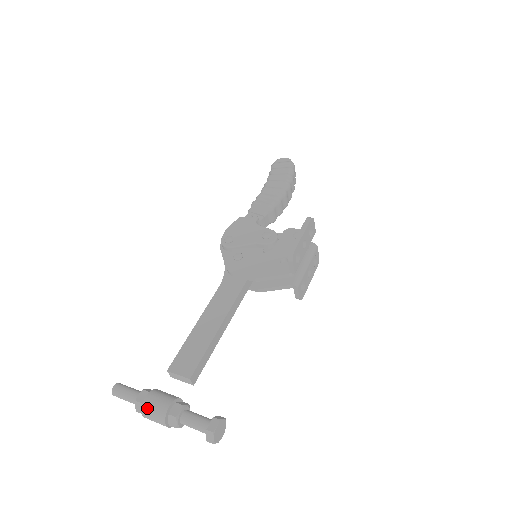
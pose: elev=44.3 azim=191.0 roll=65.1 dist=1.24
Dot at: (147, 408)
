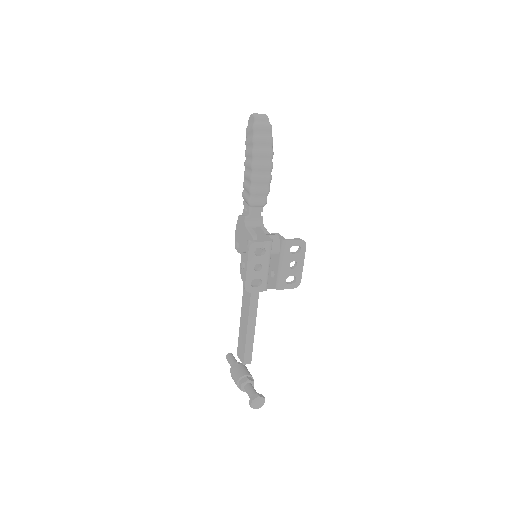
Dot at: occluded
